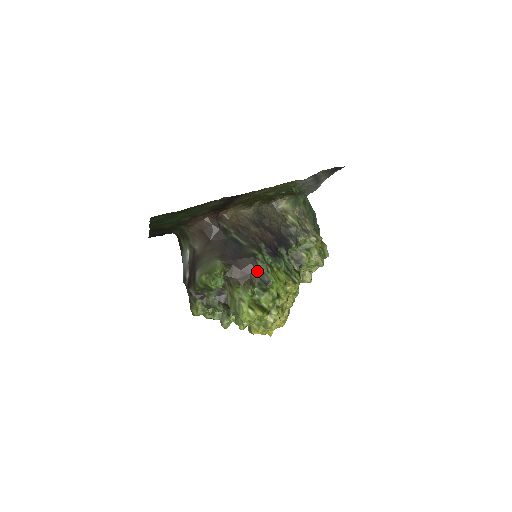
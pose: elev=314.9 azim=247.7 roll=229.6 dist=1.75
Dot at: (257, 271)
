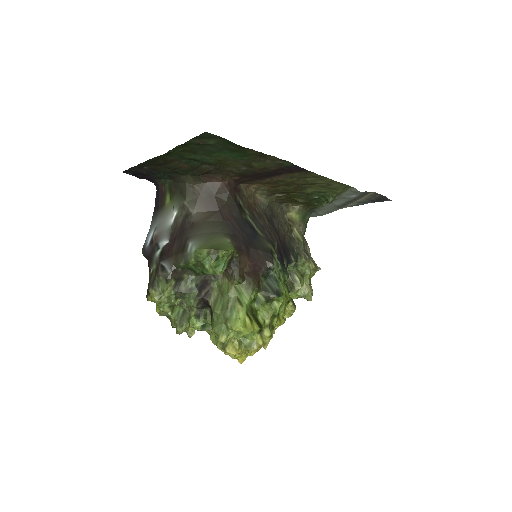
Dot at: (268, 273)
